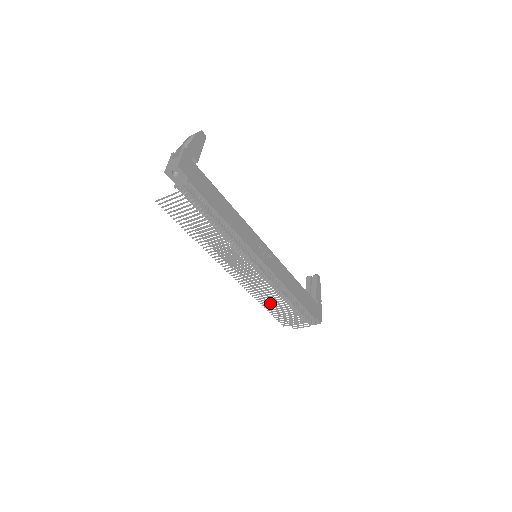
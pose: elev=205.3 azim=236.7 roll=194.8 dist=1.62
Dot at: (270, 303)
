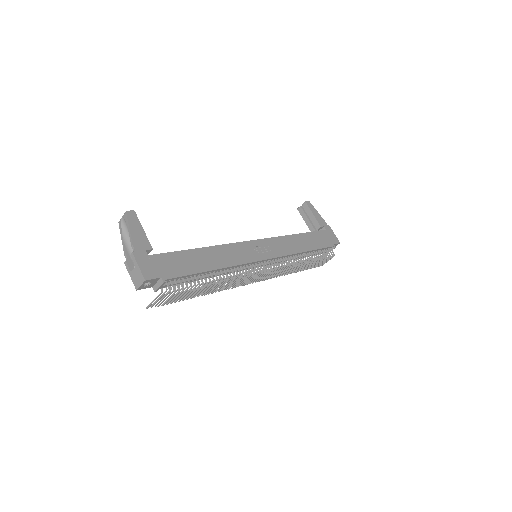
Dot at: (292, 272)
